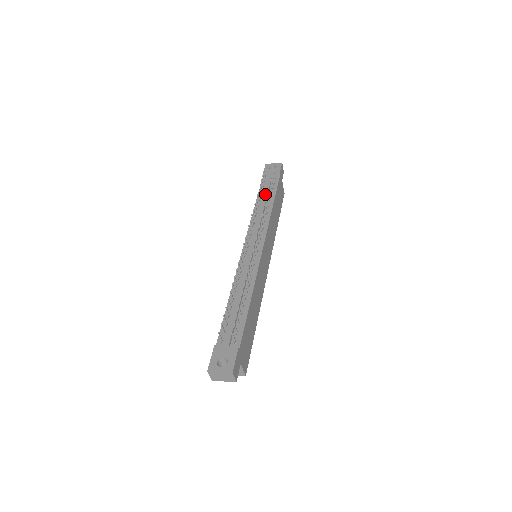
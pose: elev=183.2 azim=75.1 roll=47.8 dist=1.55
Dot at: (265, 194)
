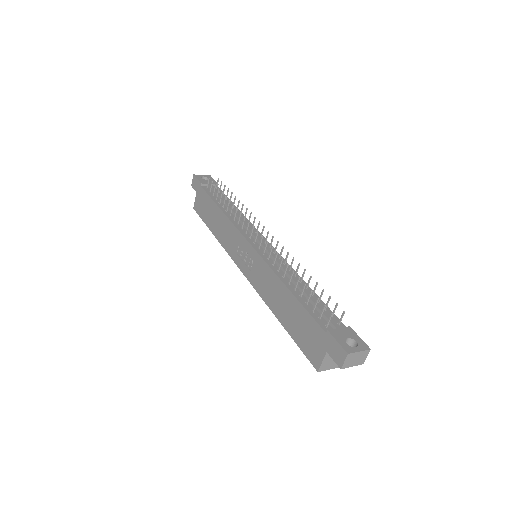
Dot at: (223, 199)
